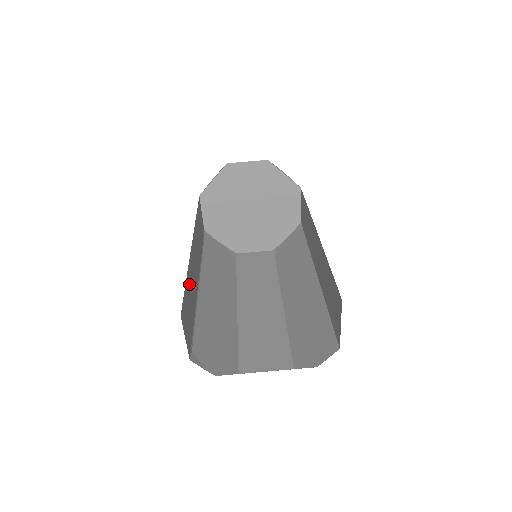
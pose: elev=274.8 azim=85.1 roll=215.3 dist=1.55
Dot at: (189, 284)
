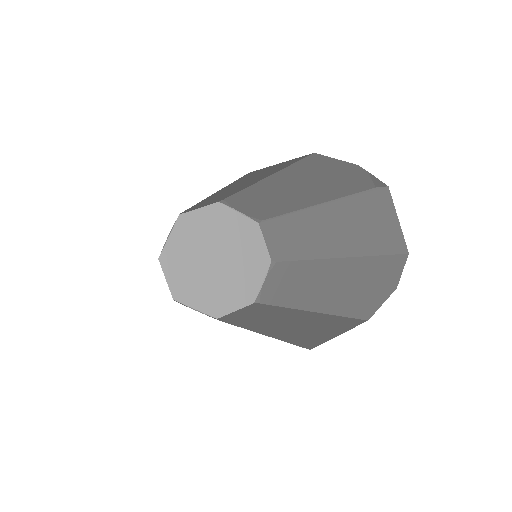
Dot at: occluded
